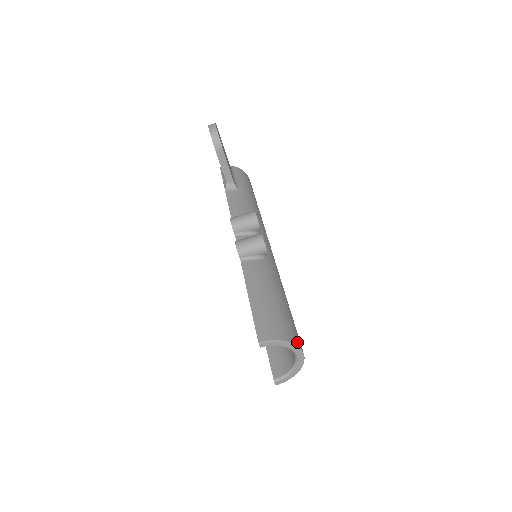
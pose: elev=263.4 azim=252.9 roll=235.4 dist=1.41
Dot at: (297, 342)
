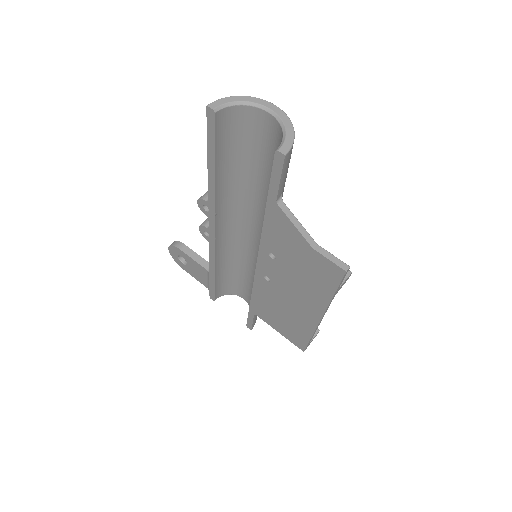
Dot at: occluded
